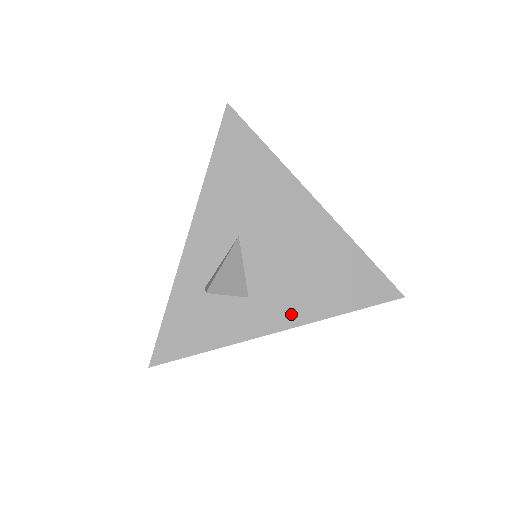
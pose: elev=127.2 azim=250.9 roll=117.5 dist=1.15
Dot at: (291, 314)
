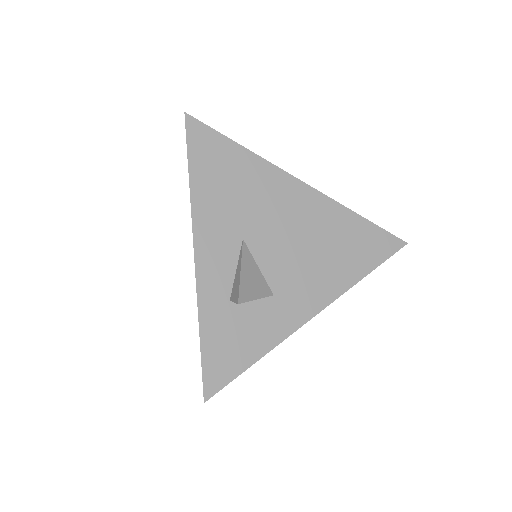
Dot at: (318, 296)
